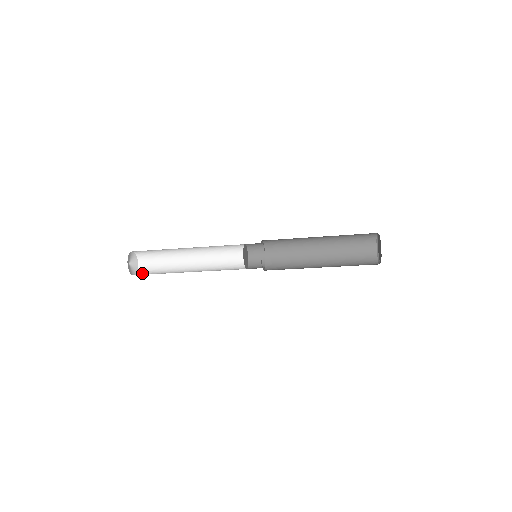
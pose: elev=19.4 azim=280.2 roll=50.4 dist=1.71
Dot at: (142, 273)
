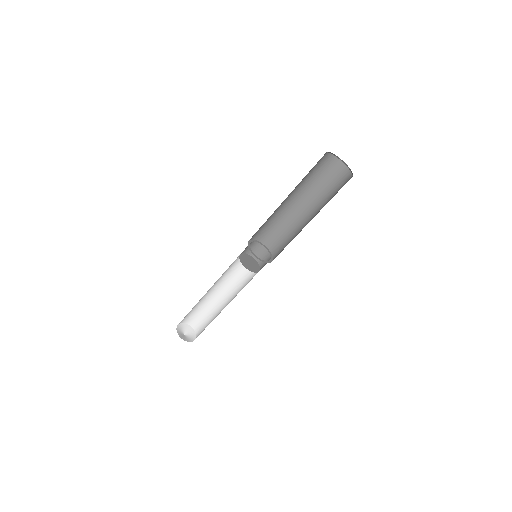
Dot at: occluded
